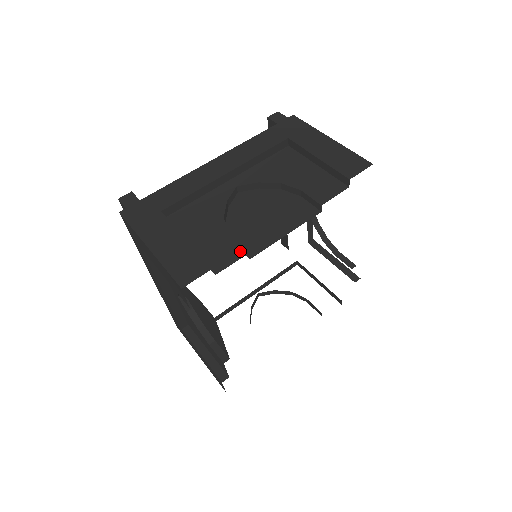
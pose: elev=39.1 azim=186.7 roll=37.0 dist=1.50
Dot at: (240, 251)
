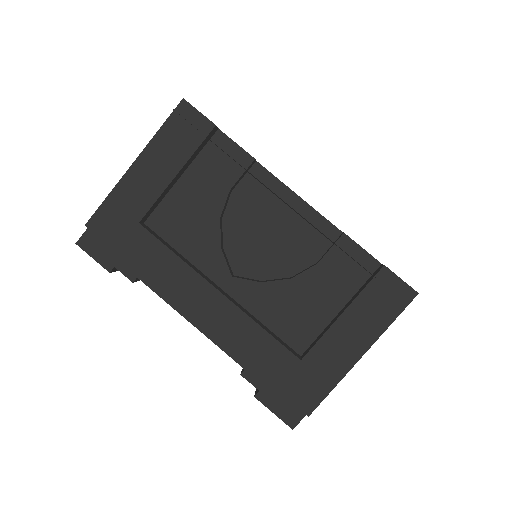
Dot at: occluded
